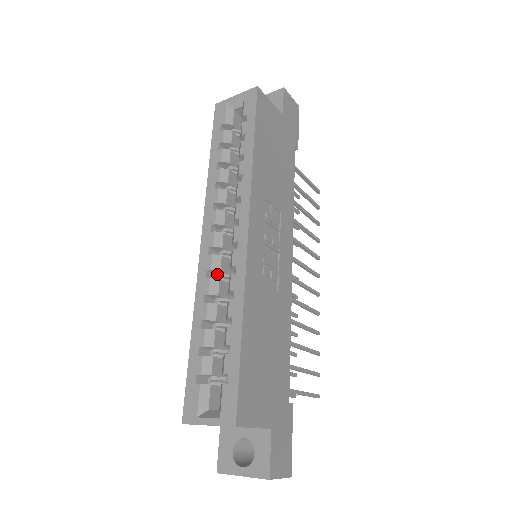
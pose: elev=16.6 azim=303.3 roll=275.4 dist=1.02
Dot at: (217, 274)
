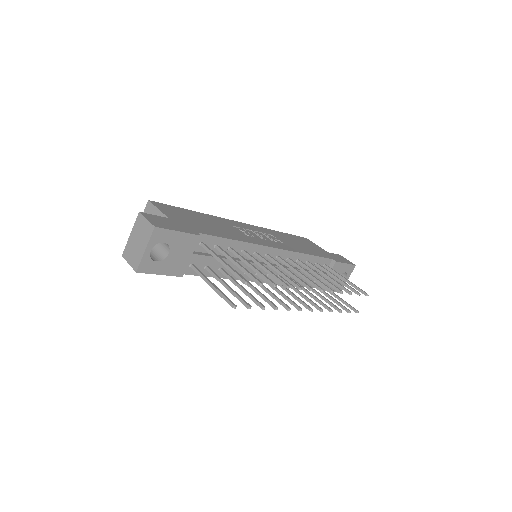
Dot at: occluded
